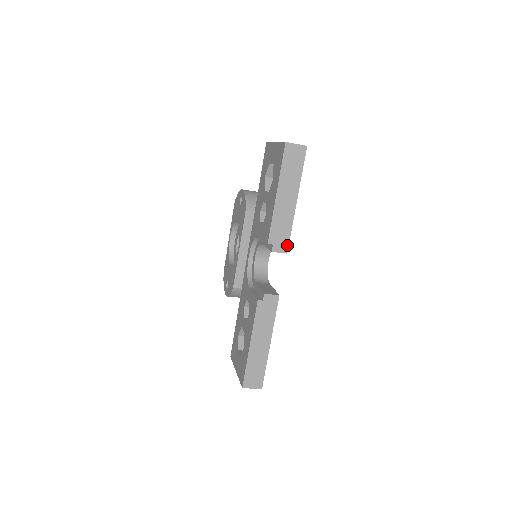
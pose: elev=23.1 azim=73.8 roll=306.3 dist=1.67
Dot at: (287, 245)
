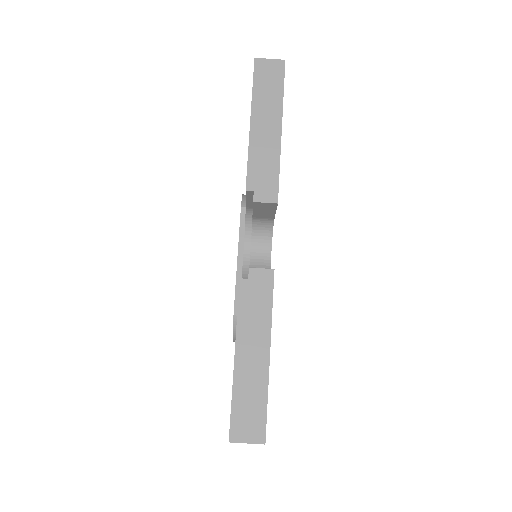
Dot at: (276, 191)
